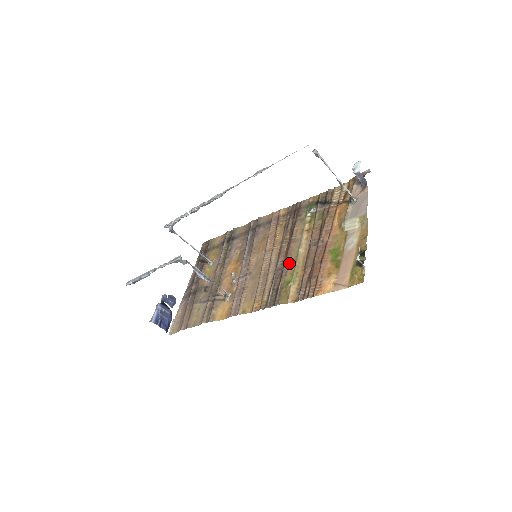
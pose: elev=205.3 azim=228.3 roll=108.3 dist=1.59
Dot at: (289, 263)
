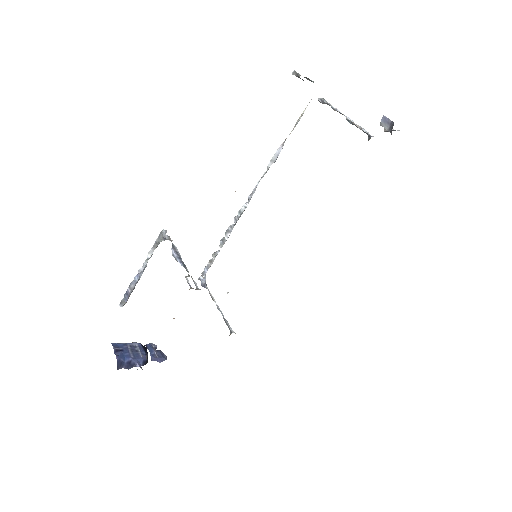
Dot at: occluded
